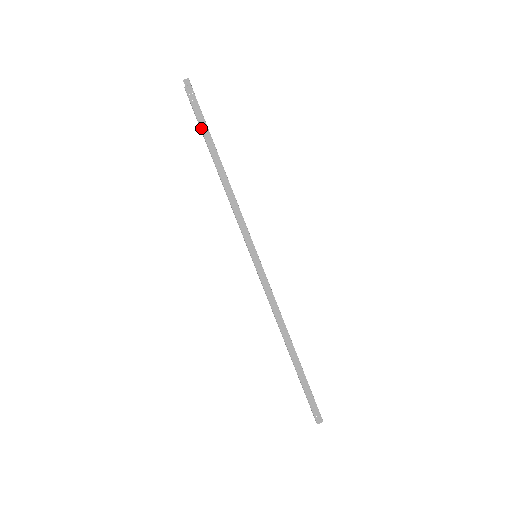
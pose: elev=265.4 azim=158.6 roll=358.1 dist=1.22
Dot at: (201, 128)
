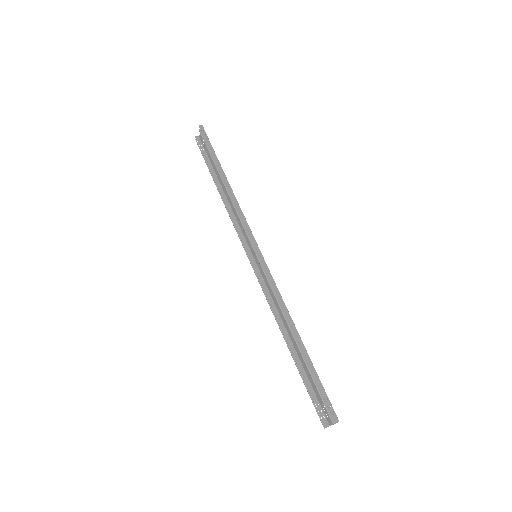
Dot at: (211, 155)
